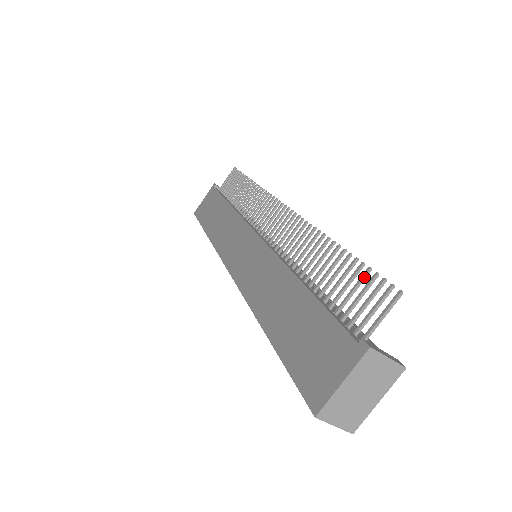
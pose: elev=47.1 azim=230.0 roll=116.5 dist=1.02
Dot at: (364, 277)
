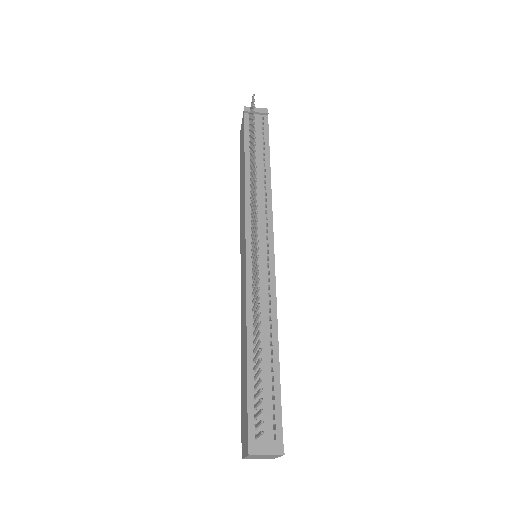
Dot at: (260, 392)
